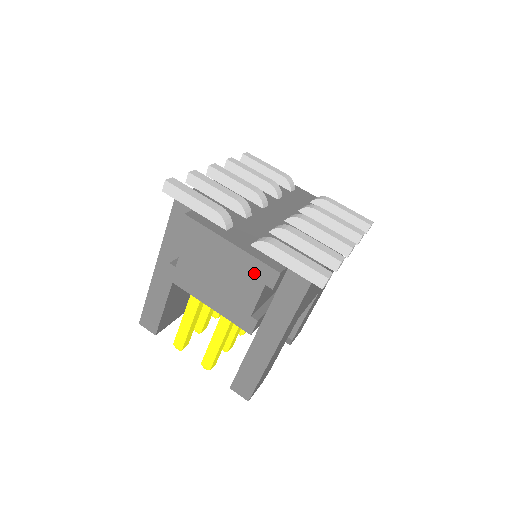
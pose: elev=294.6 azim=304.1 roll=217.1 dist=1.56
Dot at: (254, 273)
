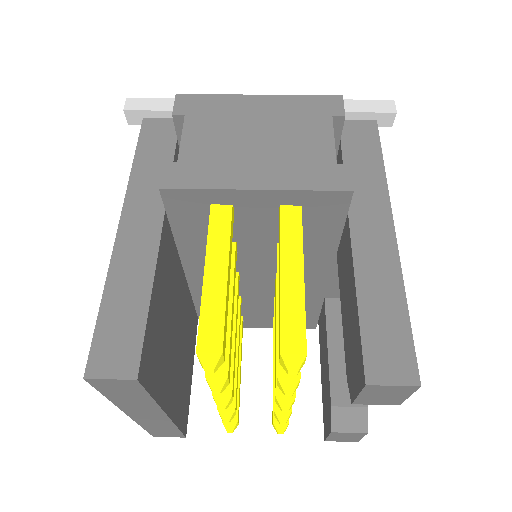
Dot at: (309, 111)
